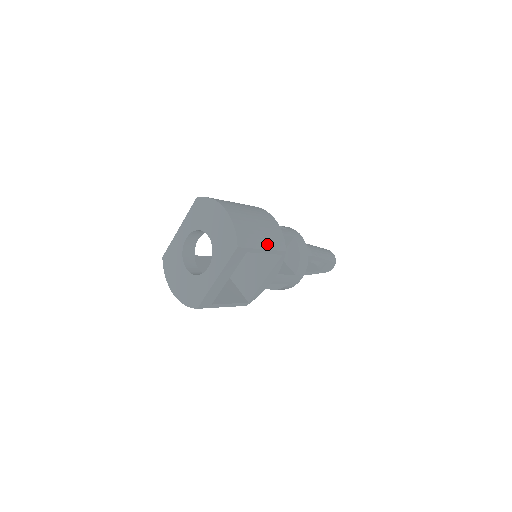
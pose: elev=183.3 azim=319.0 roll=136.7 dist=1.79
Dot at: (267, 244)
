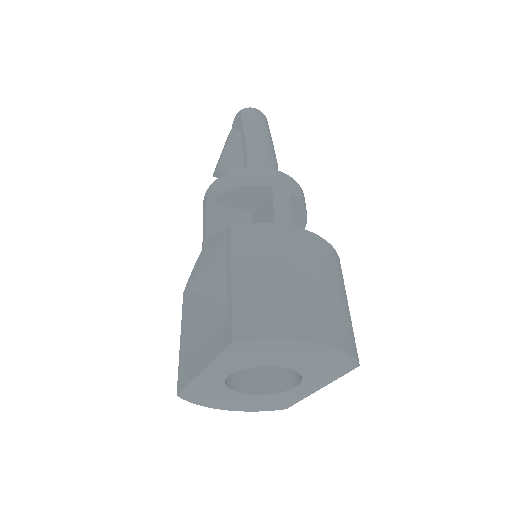
Dot at: (345, 294)
